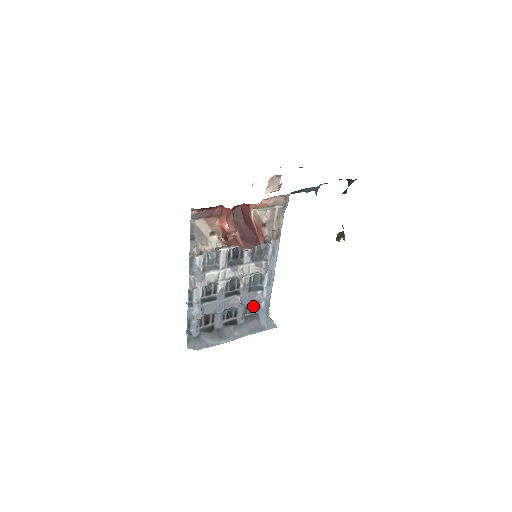
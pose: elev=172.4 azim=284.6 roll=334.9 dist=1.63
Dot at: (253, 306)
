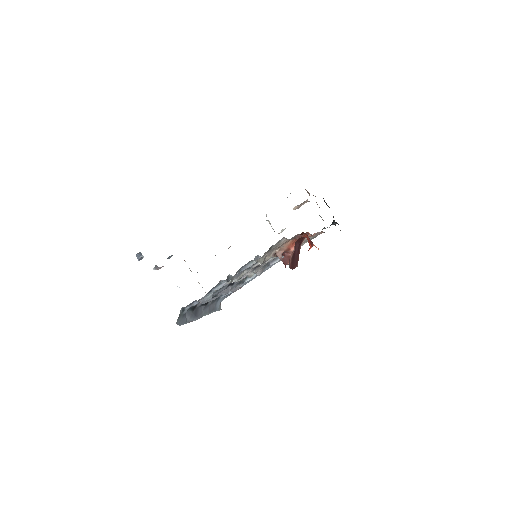
Dot at: occluded
